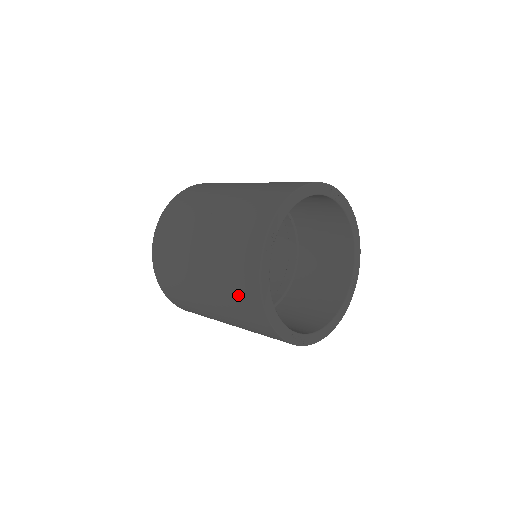
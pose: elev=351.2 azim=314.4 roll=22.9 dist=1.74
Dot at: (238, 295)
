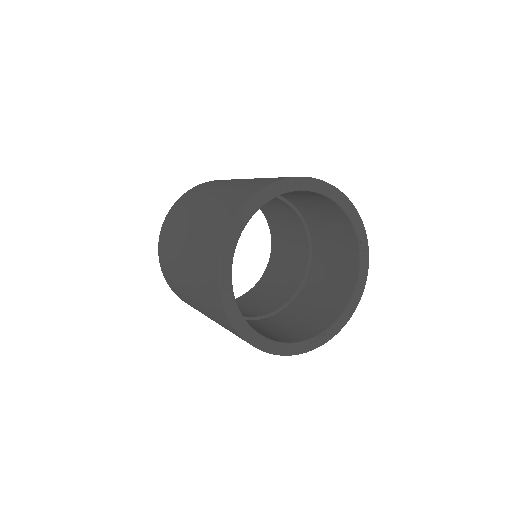
Dot at: occluded
